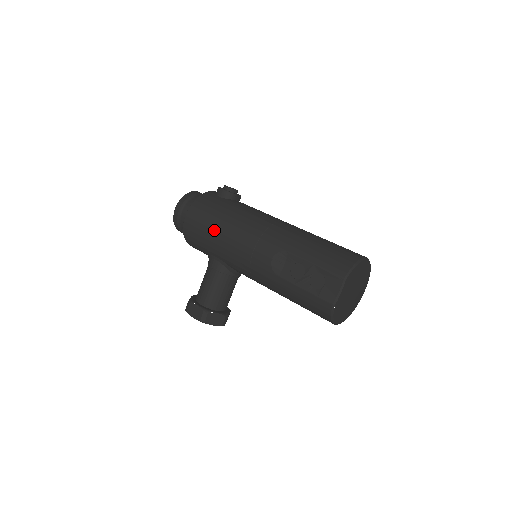
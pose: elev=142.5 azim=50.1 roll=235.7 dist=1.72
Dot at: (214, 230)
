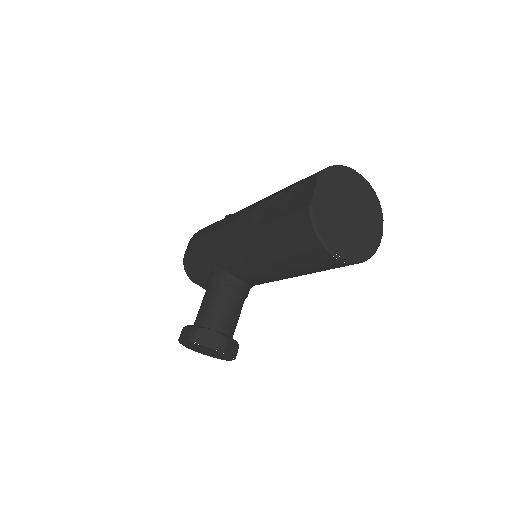
Dot at: (207, 235)
